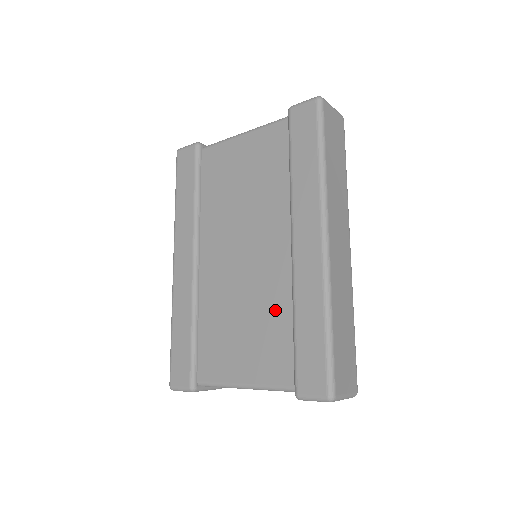
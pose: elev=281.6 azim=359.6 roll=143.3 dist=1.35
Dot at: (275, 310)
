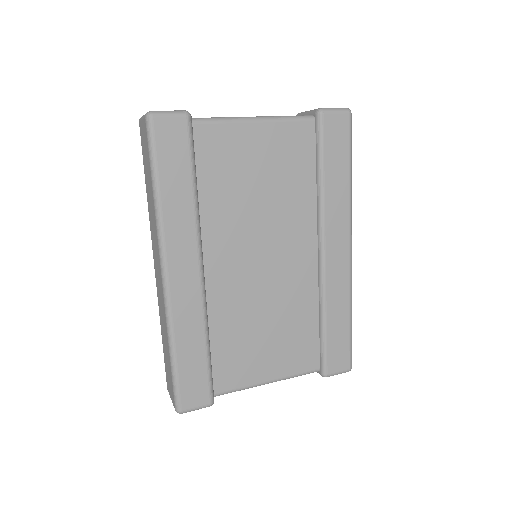
Dot at: (302, 312)
